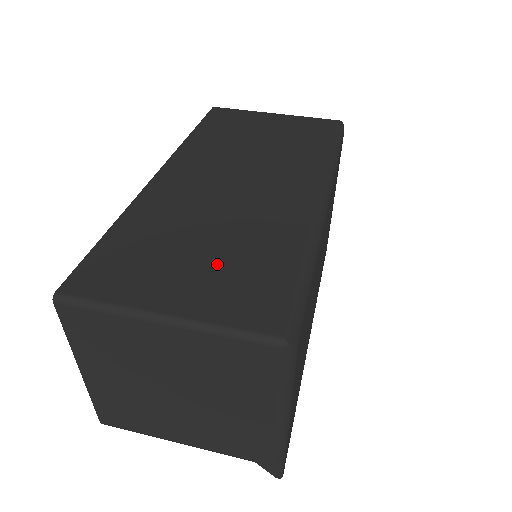
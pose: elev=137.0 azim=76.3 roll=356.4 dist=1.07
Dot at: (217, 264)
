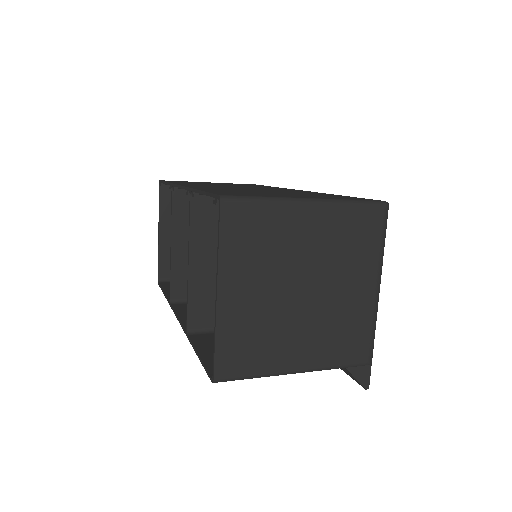
Dot at: (299, 194)
